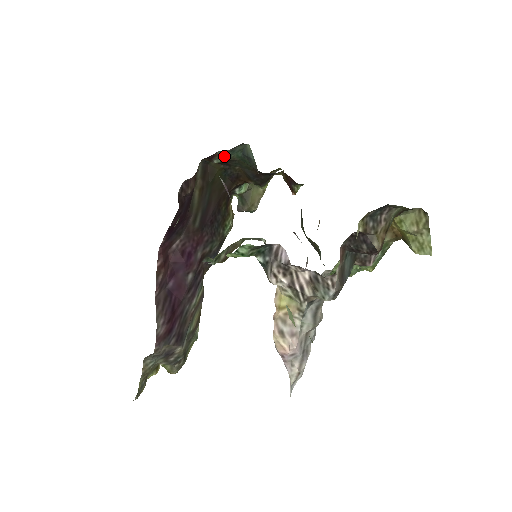
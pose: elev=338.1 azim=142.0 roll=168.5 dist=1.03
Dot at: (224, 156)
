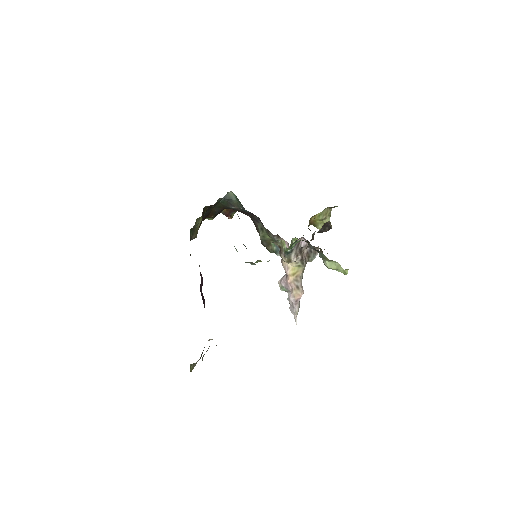
Dot at: (218, 201)
